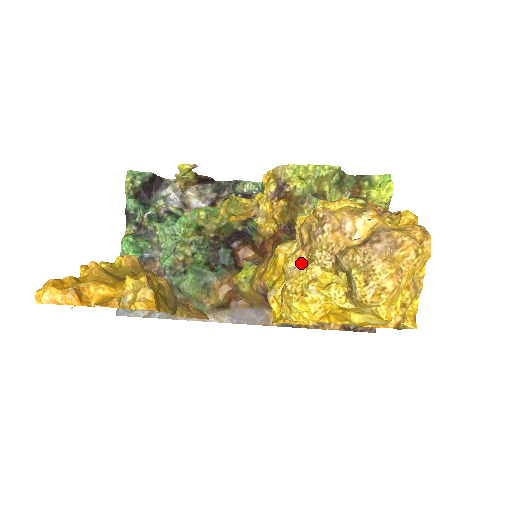
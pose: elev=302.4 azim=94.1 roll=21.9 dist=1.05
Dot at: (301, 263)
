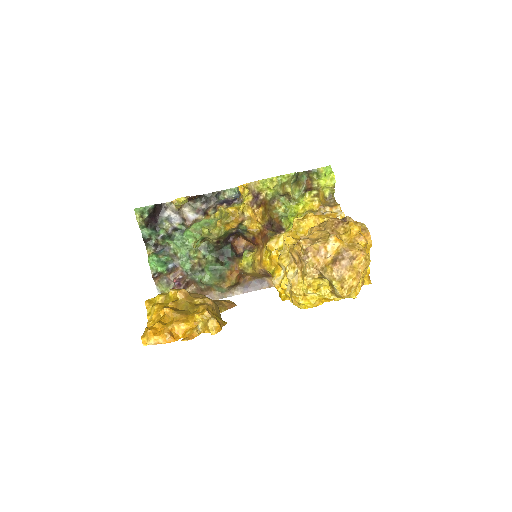
Dot at: (298, 275)
